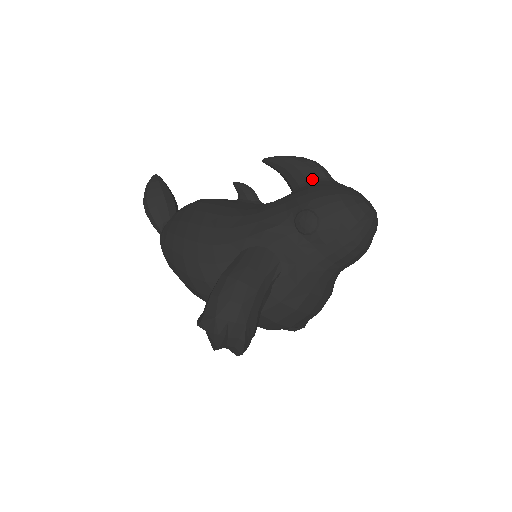
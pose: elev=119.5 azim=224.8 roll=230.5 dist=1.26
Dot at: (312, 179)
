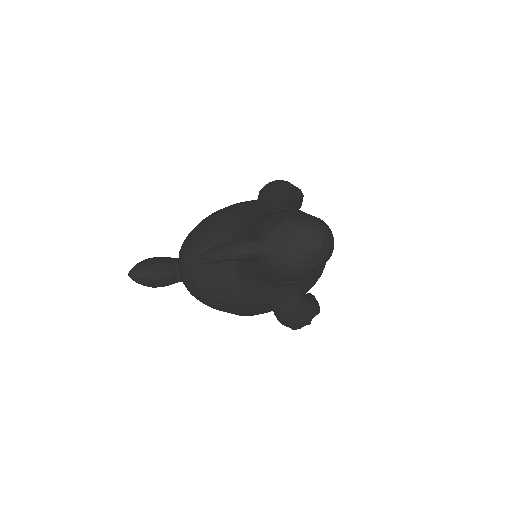
Dot at: (258, 260)
